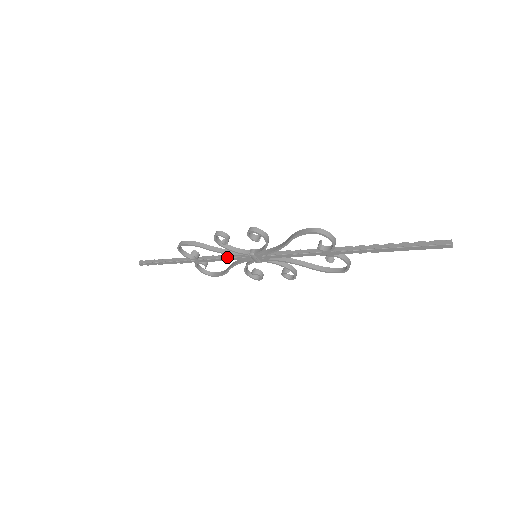
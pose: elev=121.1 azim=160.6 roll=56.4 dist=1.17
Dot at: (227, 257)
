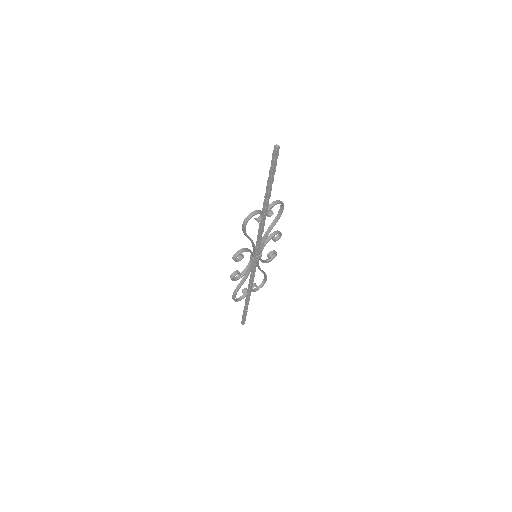
Dot at: (252, 273)
